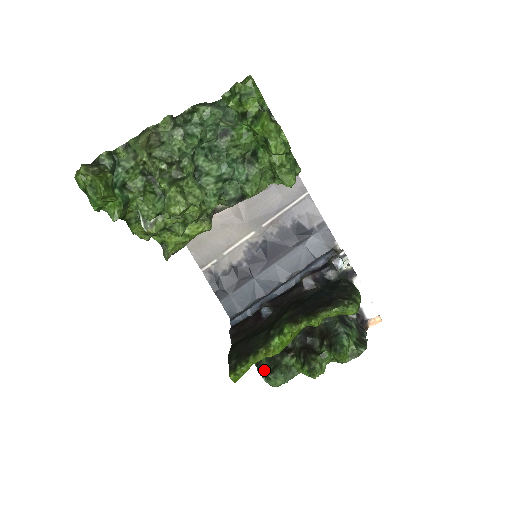
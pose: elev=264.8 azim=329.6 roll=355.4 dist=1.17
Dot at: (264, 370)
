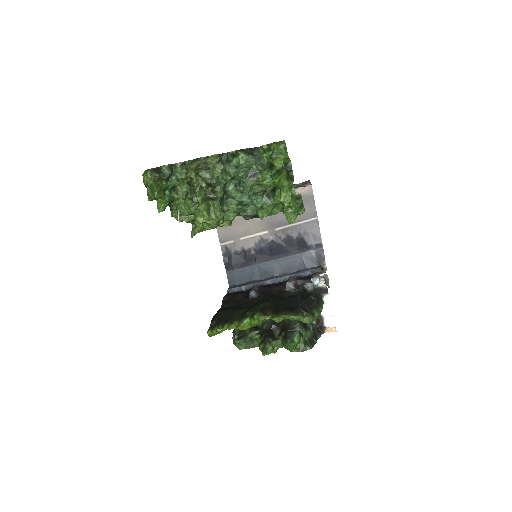
Dot at: occluded
